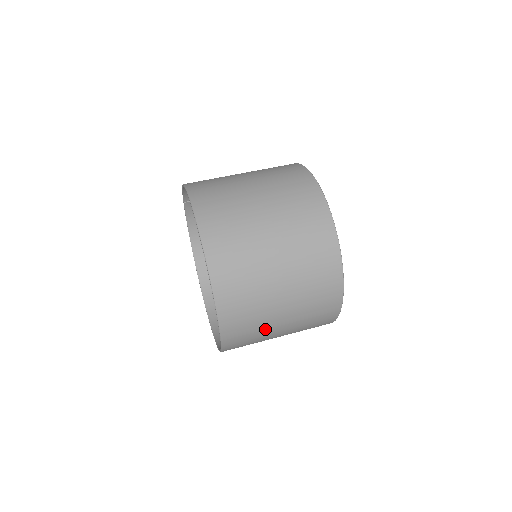
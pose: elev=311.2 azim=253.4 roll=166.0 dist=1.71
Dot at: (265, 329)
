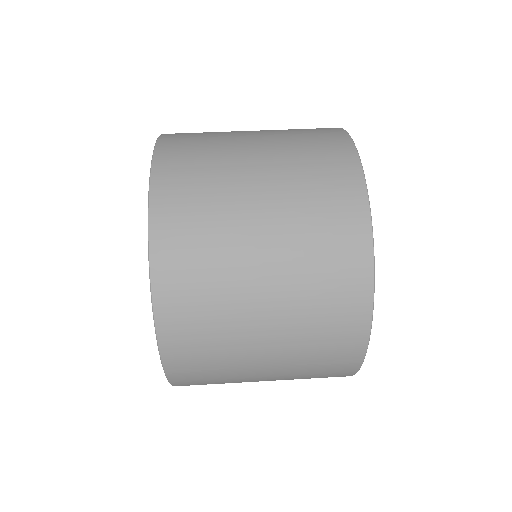
Dot at: (233, 309)
